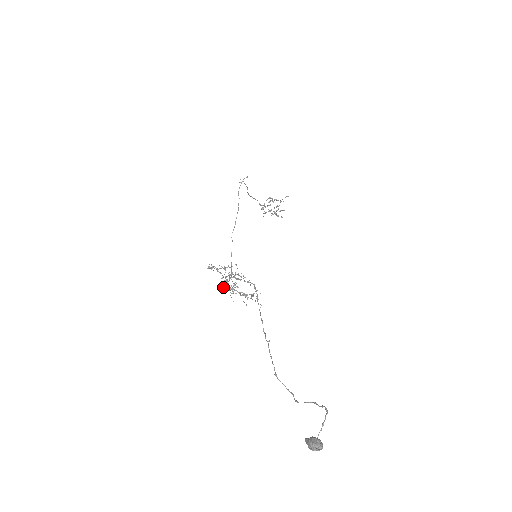
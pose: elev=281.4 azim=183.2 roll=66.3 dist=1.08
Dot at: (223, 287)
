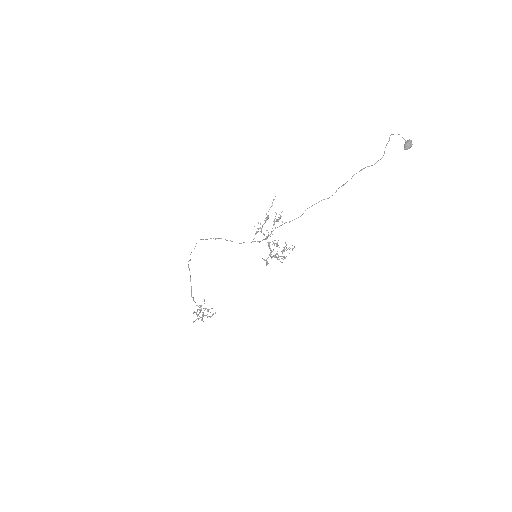
Dot at: (267, 262)
